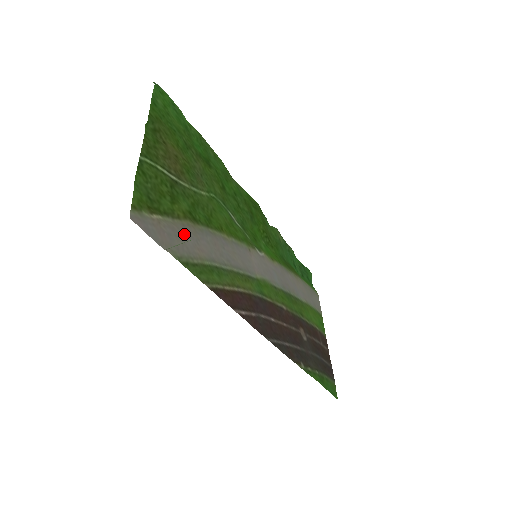
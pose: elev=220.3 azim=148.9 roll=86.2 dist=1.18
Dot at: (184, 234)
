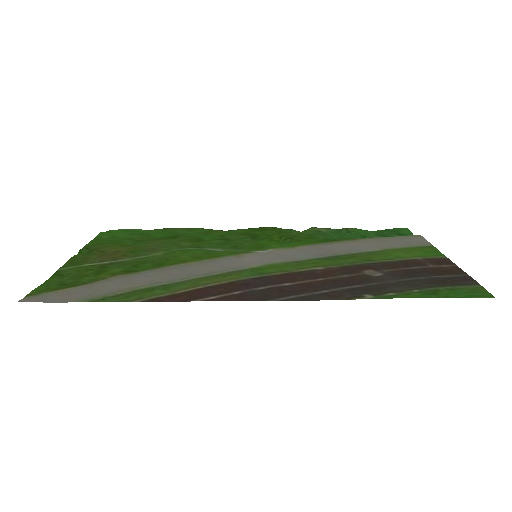
Dot at: (106, 284)
